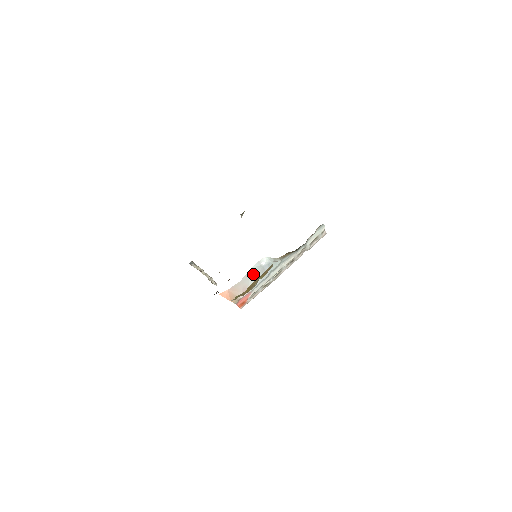
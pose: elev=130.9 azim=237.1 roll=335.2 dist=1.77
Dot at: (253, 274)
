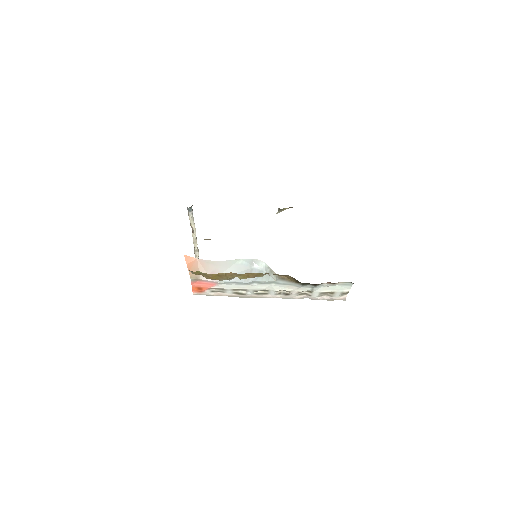
Dot at: (236, 267)
